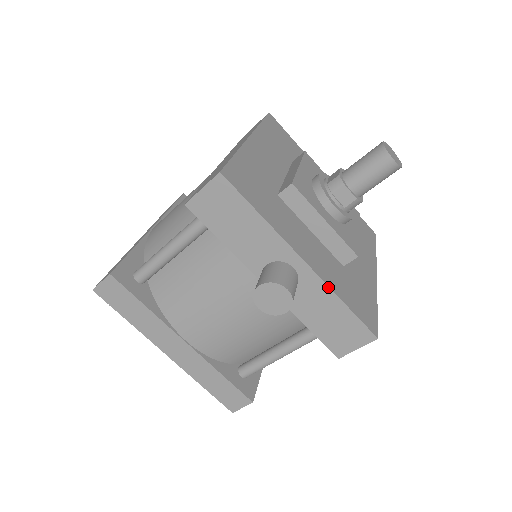
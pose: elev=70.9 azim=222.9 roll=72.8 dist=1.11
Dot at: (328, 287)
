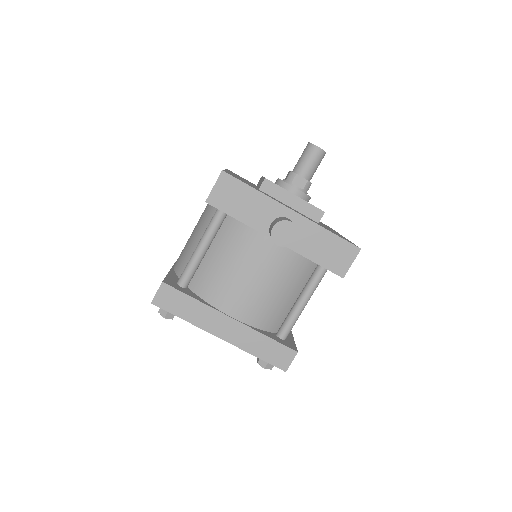
Dot at: (315, 223)
